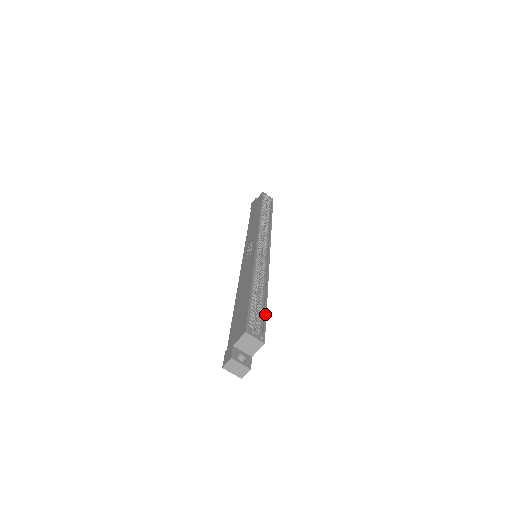
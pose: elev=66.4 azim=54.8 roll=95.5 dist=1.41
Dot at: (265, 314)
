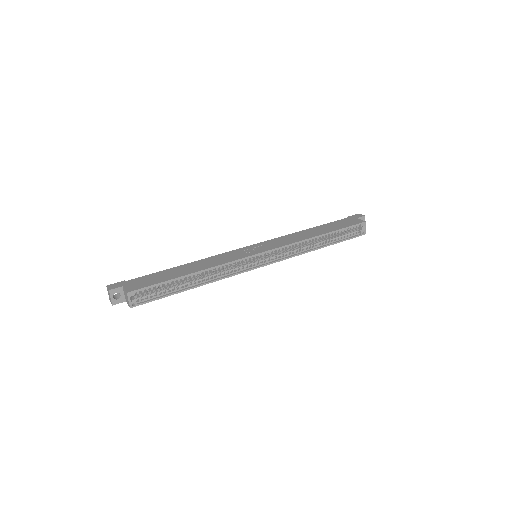
Dot at: (165, 296)
